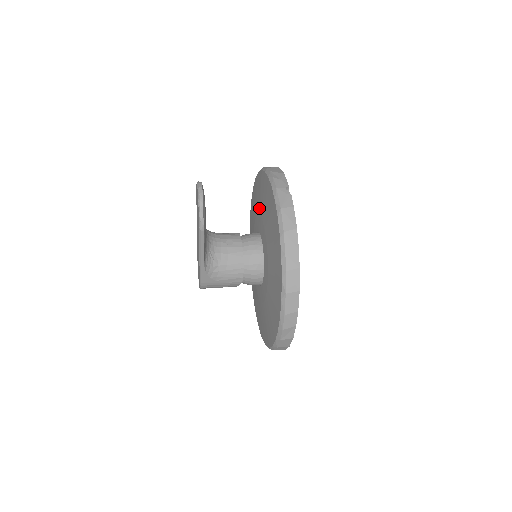
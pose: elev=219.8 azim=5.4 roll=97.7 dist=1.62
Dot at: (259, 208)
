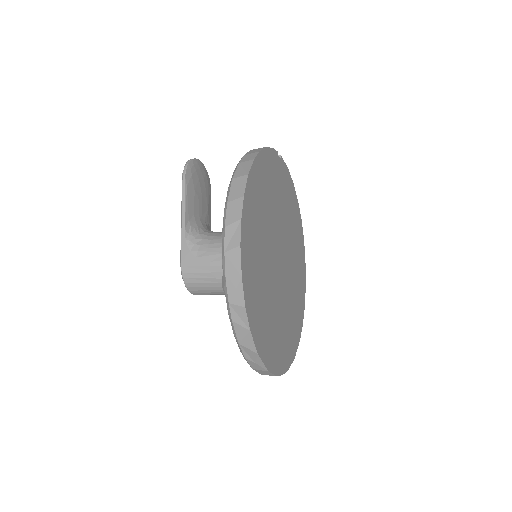
Dot at: occluded
